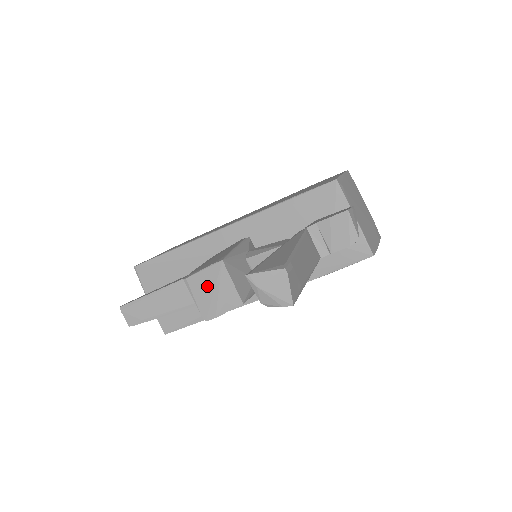
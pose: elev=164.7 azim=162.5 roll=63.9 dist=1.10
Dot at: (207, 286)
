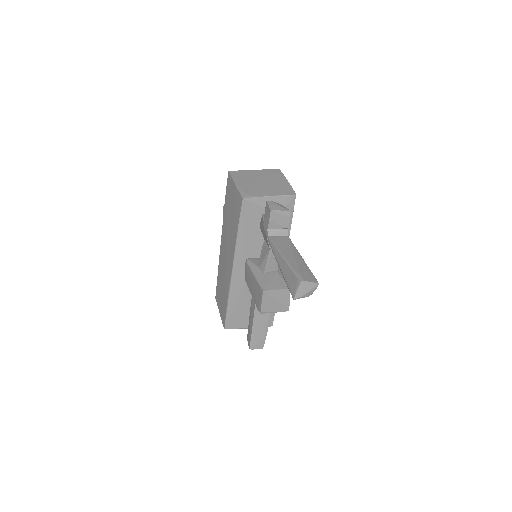
Dot at: (271, 303)
